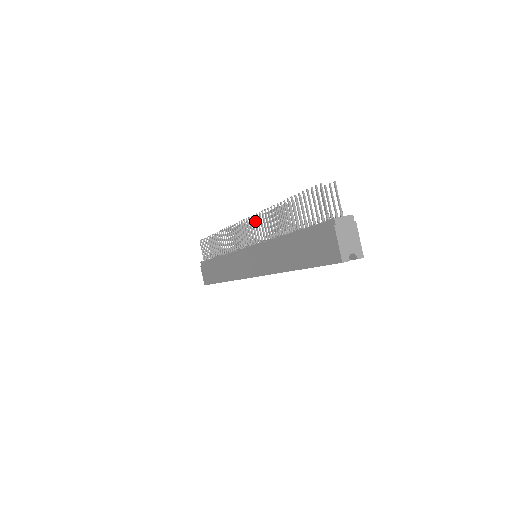
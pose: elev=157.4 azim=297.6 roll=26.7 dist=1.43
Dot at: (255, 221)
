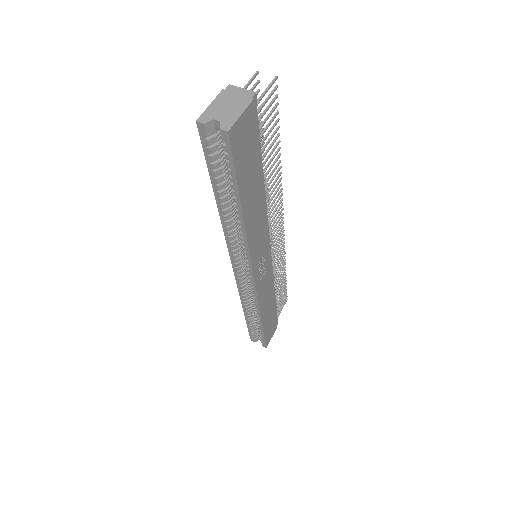
Dot at: occluded
